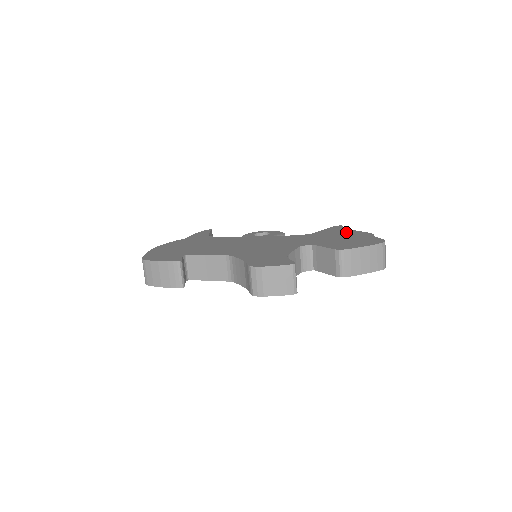
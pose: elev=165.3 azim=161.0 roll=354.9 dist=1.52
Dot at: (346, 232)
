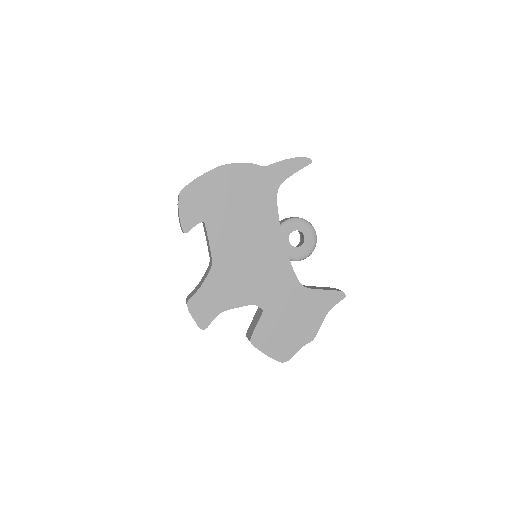
Dot at: (314, 316)
